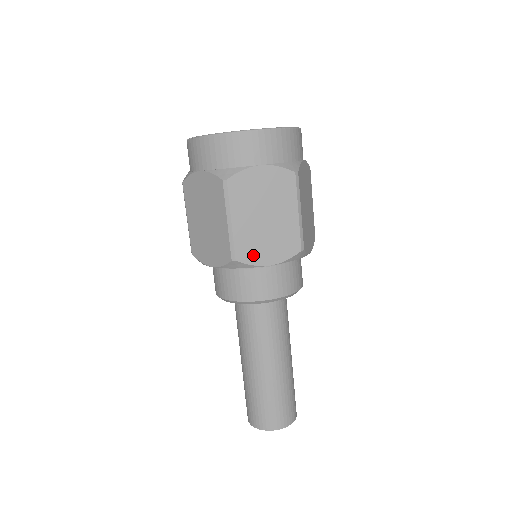
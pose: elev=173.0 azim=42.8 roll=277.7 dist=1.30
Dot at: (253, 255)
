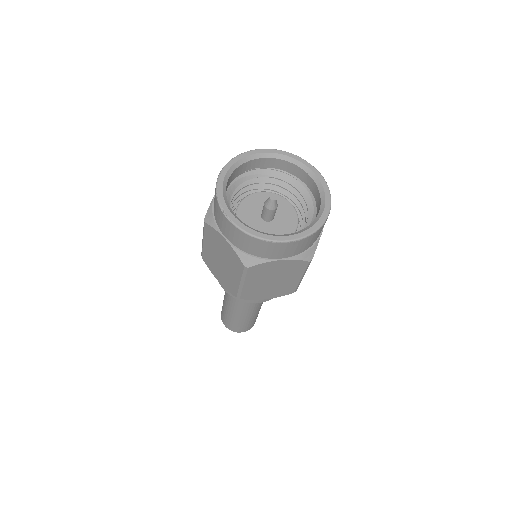
Dot at: (254, 296)
